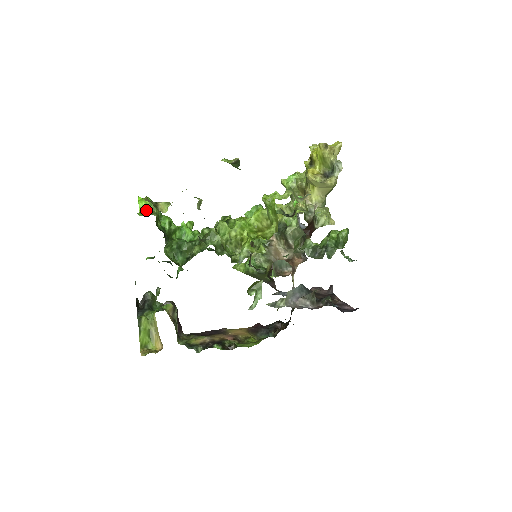
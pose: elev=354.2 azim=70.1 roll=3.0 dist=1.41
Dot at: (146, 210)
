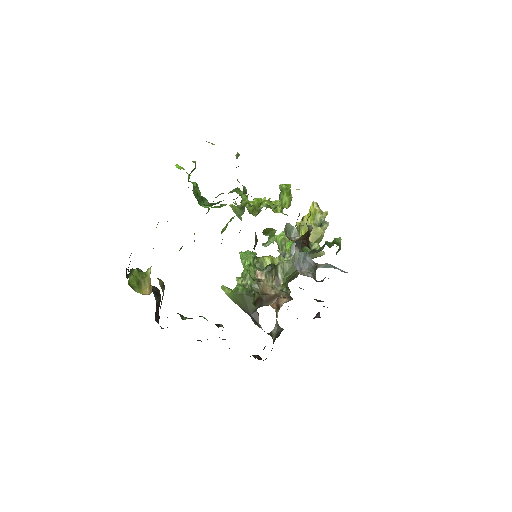
Dot at: occluded
